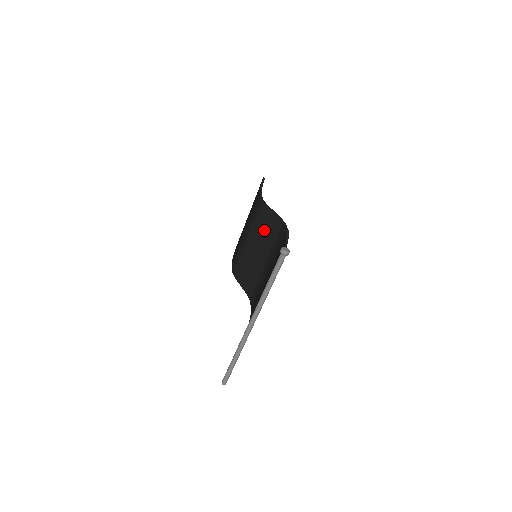
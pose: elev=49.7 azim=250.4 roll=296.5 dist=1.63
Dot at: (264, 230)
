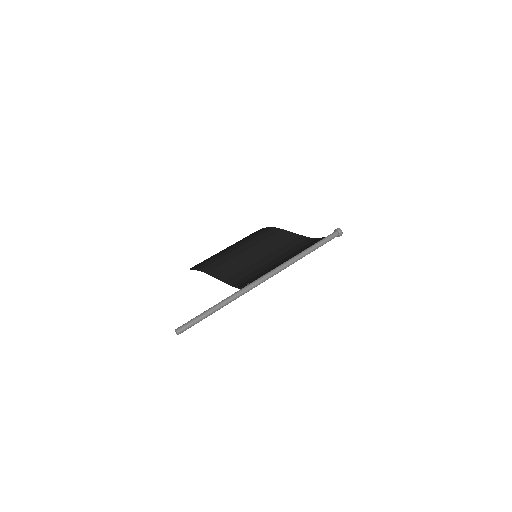
Dot at: (275, 242)
